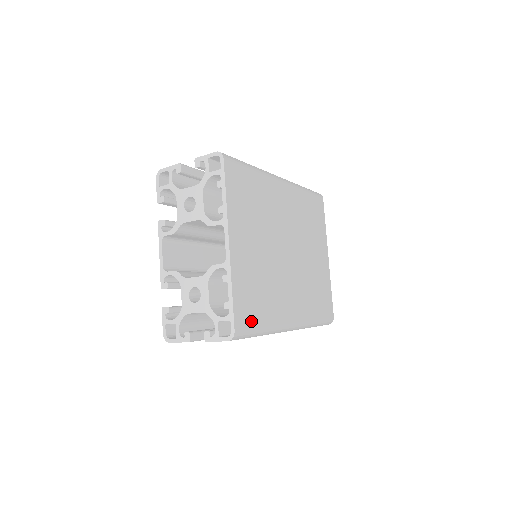
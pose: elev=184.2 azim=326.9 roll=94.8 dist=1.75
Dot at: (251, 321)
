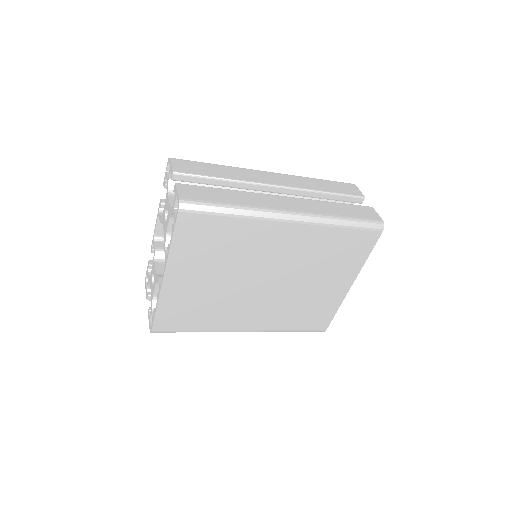
Dot at: (178, 326)
